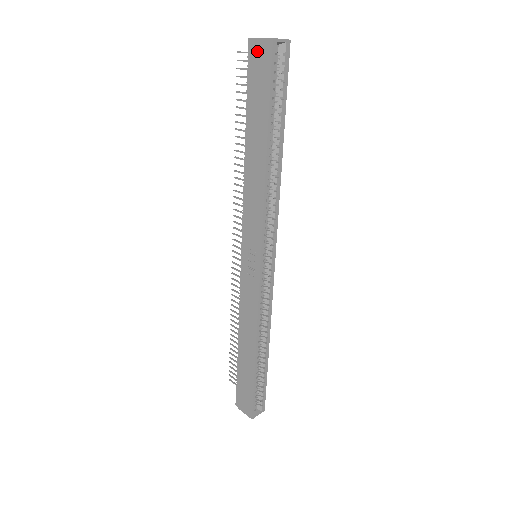
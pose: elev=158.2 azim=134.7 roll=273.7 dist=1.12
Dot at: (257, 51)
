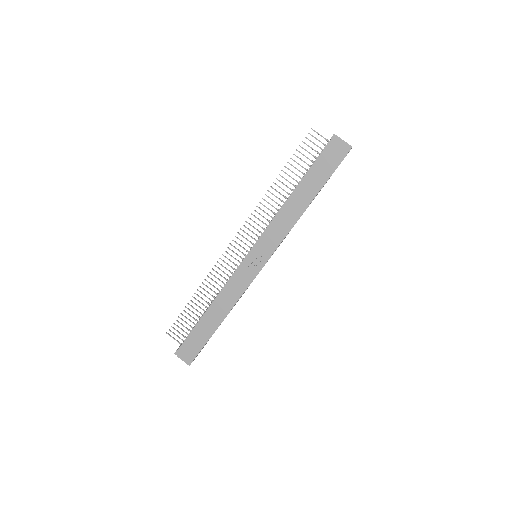
Dot at: (337, 145)
